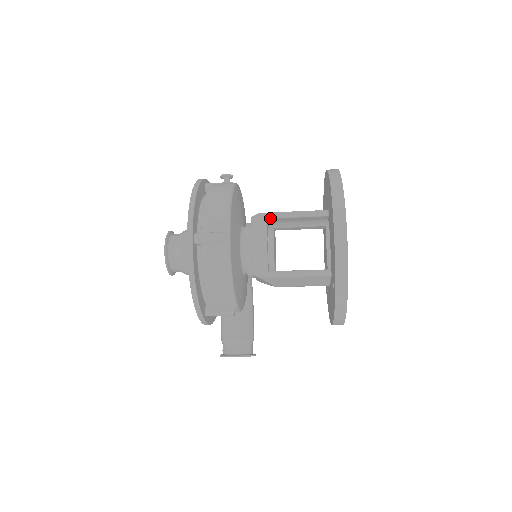
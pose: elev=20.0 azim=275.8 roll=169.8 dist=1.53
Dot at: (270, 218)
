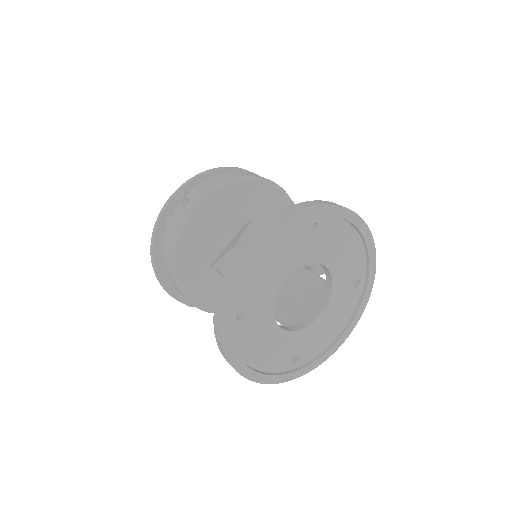
Dot at: occluded
